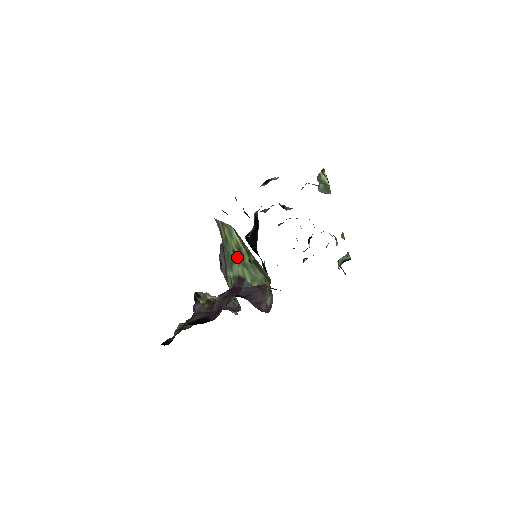
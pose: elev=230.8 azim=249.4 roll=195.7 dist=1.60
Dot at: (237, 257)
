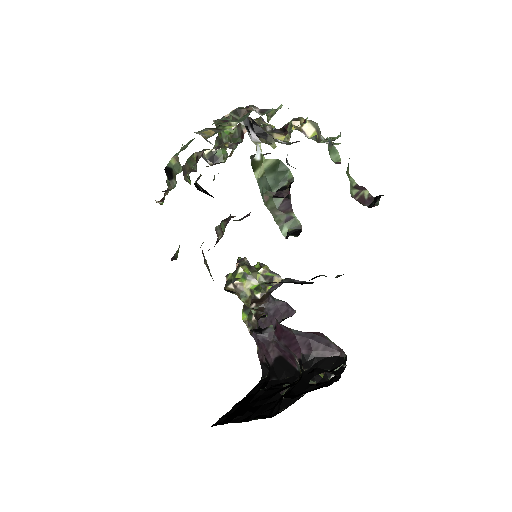
Dot at: occluded
